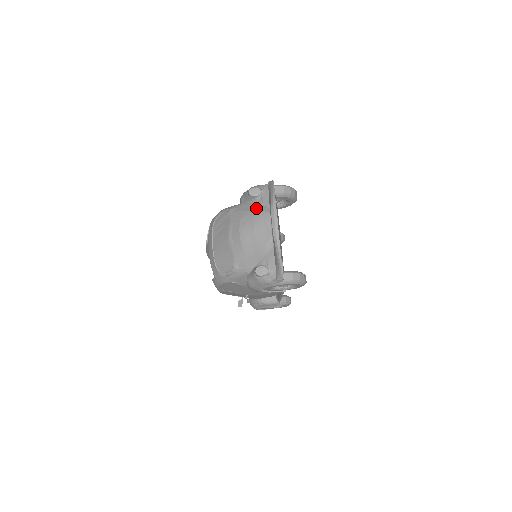
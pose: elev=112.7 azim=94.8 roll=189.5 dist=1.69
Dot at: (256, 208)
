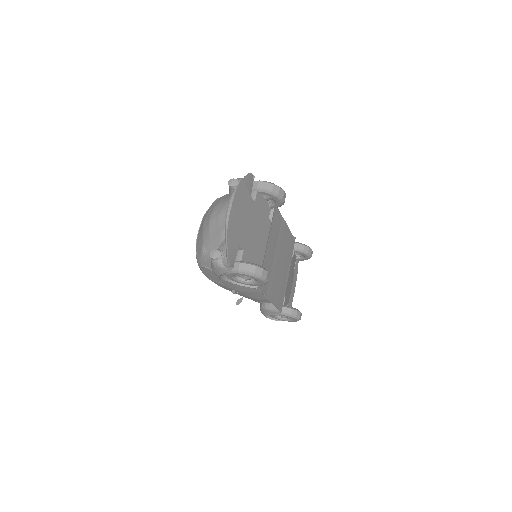
Dot at: (229, 197)
